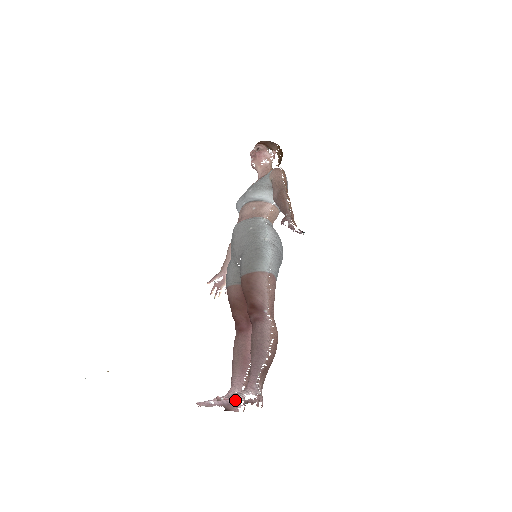
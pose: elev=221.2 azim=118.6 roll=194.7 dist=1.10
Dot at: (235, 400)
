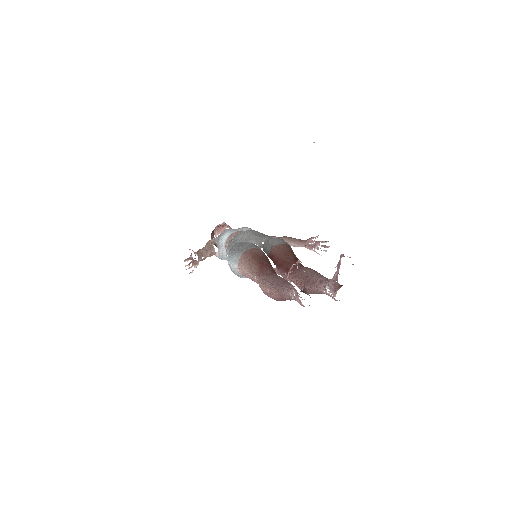
Dot at: occluded
